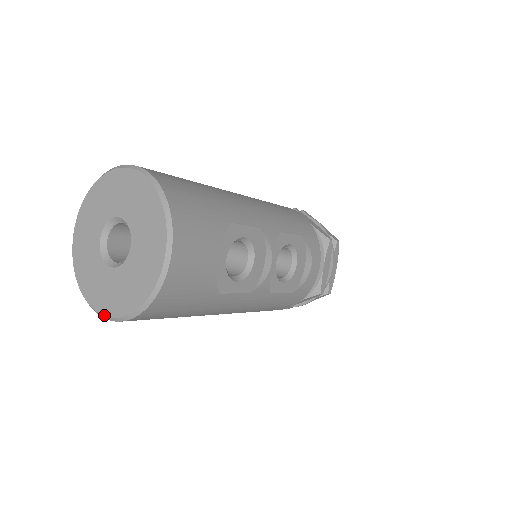
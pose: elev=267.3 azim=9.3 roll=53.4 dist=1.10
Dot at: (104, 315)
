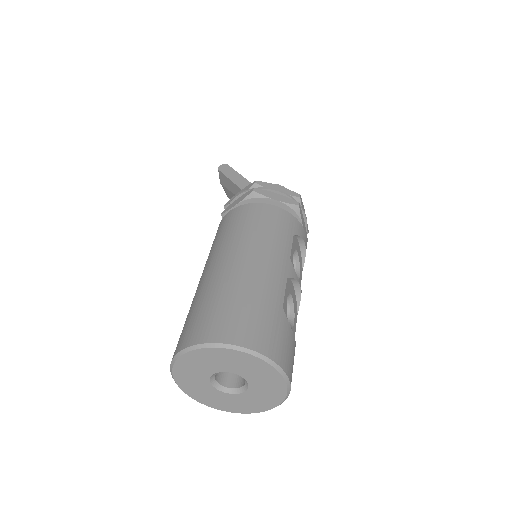
Dot at: (245, 413)
